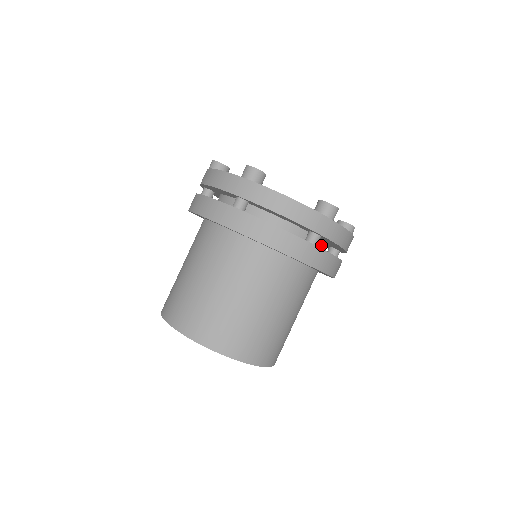
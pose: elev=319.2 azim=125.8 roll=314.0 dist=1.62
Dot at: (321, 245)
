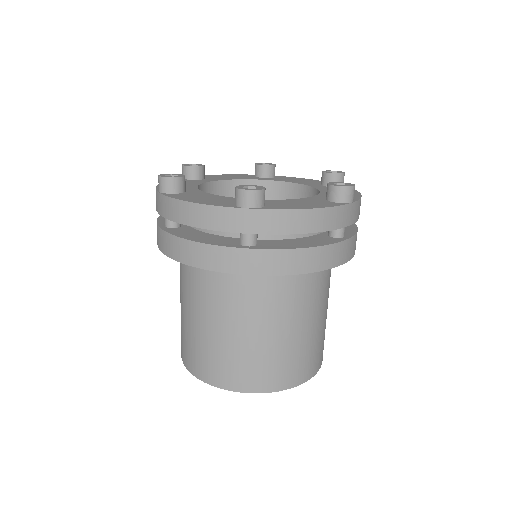
Dot at: occluded
